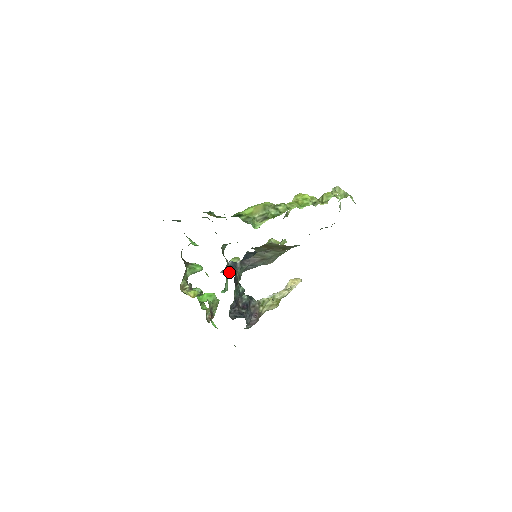
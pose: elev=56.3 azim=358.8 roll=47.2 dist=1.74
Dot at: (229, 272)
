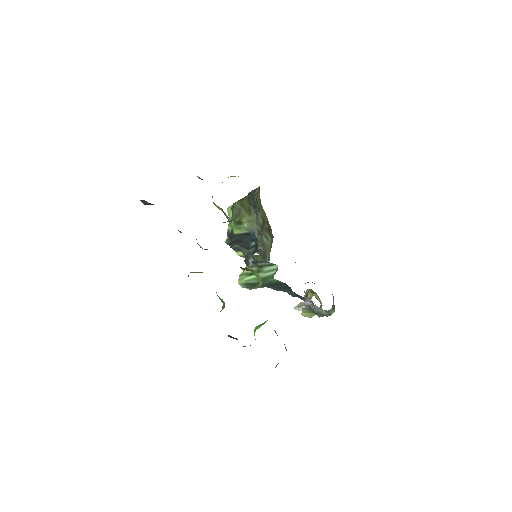
Dot at: occluded
